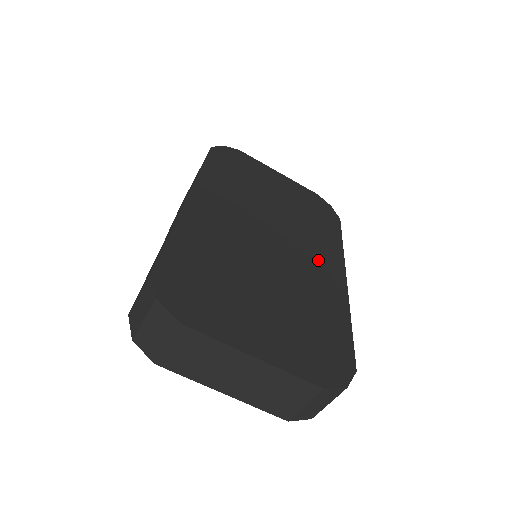
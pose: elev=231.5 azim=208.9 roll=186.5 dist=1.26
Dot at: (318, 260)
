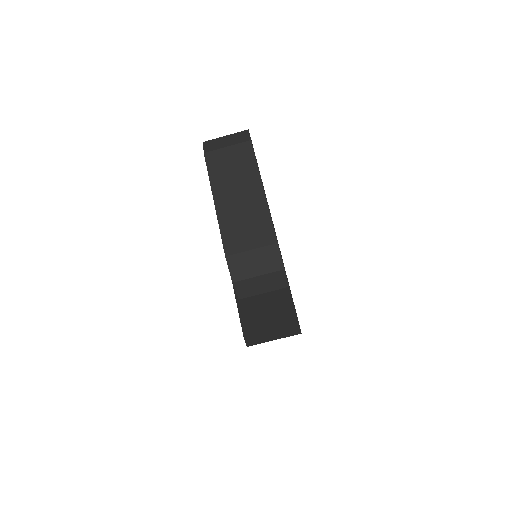
Dot at: occluded
